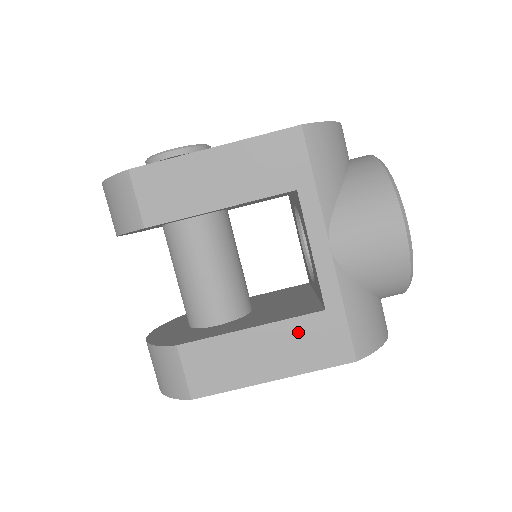
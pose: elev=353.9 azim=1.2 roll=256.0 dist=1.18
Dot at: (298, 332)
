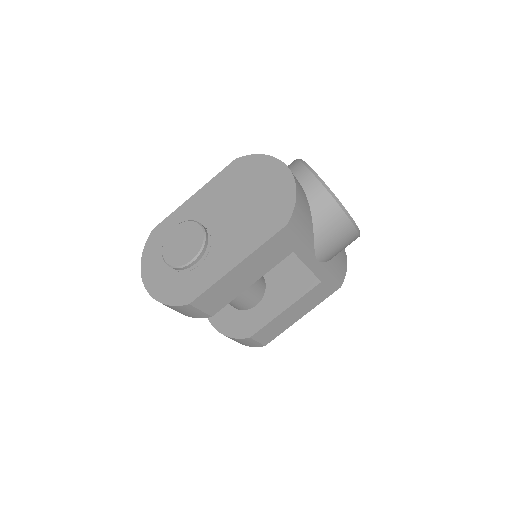
Dot at: (310, 297)
